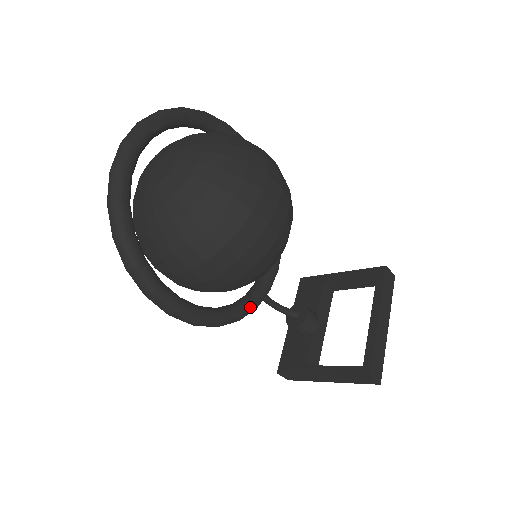
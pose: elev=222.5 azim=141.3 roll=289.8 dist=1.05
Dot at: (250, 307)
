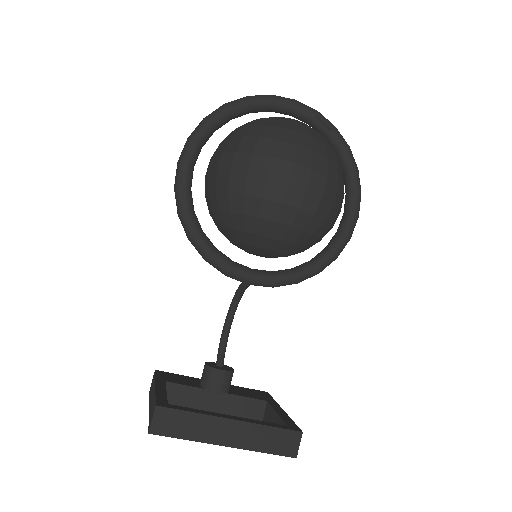
Dot at: (203, 245)
